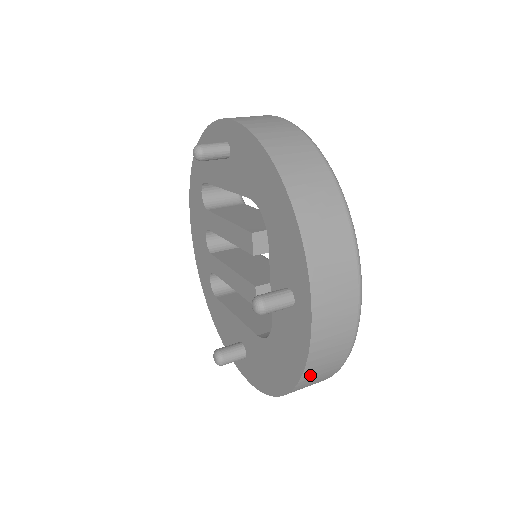
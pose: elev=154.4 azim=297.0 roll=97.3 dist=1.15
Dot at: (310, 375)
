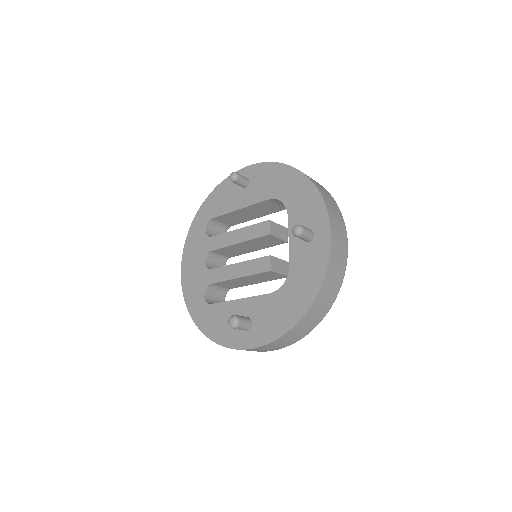
Dot at: (325, 288)
